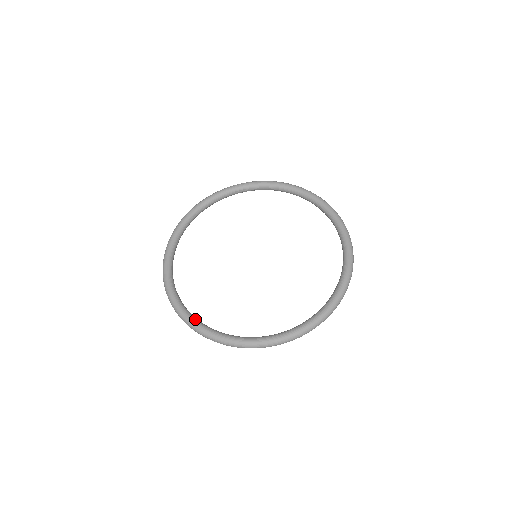
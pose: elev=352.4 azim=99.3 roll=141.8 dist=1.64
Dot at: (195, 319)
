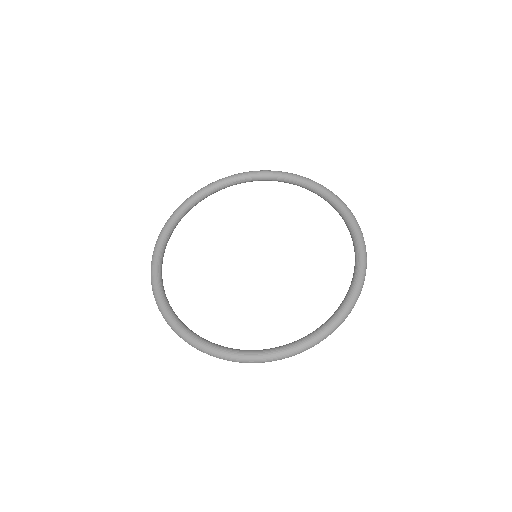
Dot at: (187, 329)
